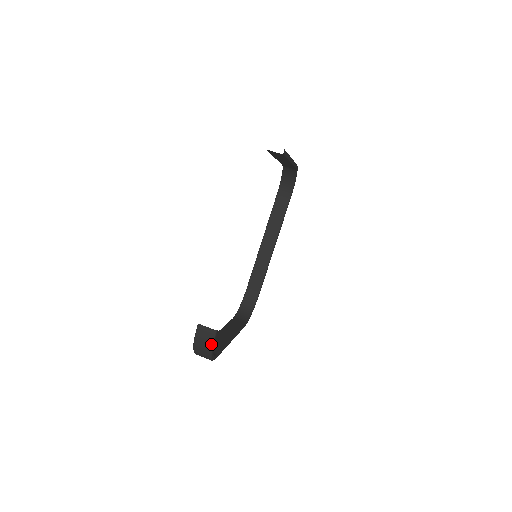
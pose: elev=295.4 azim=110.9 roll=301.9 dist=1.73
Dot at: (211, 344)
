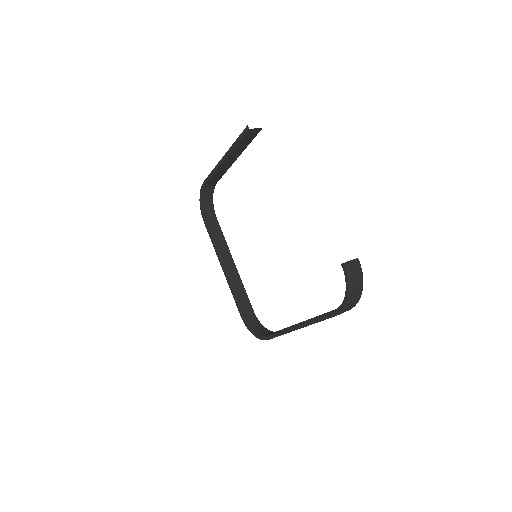
Dot at: (362, 274)
